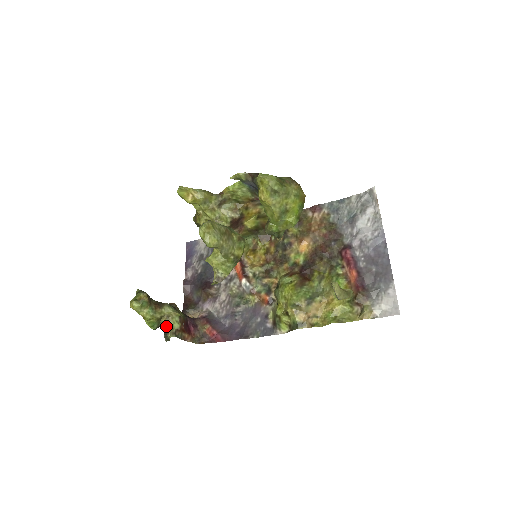
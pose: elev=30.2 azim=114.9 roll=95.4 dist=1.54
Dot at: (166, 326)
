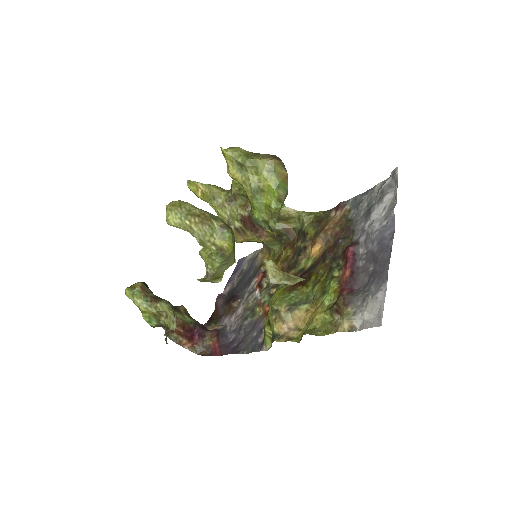
Dot at: (167, 327)
